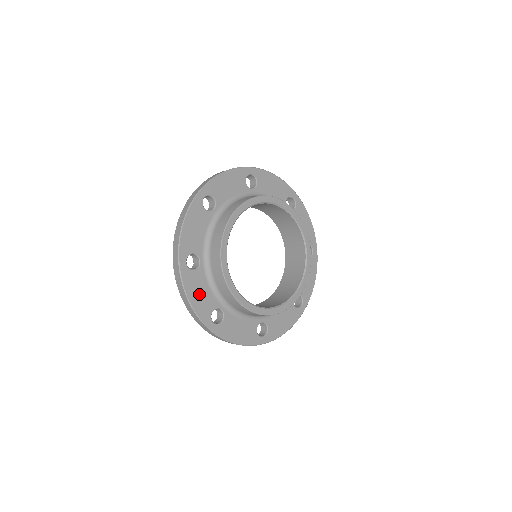
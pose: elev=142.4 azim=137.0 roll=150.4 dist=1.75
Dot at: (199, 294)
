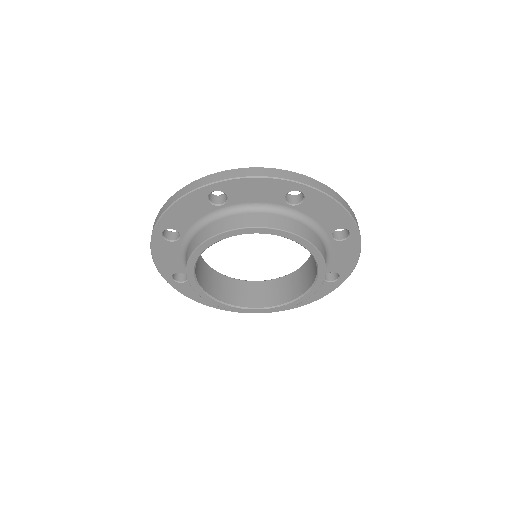
Dot at: (166, 258)
